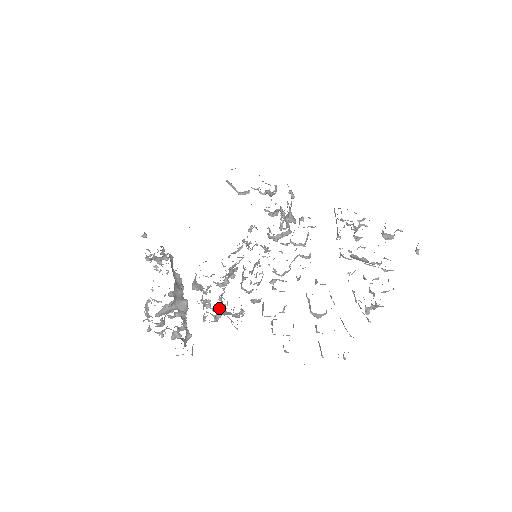
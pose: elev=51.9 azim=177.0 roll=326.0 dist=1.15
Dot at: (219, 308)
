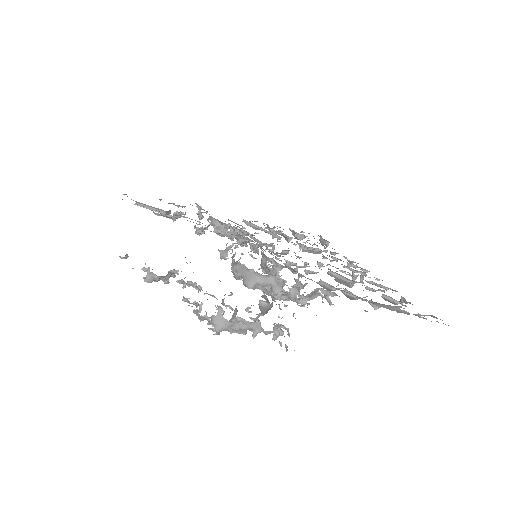
Dot at: occluded
